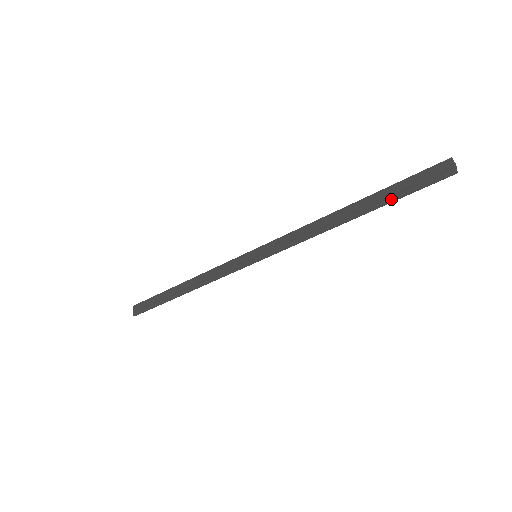
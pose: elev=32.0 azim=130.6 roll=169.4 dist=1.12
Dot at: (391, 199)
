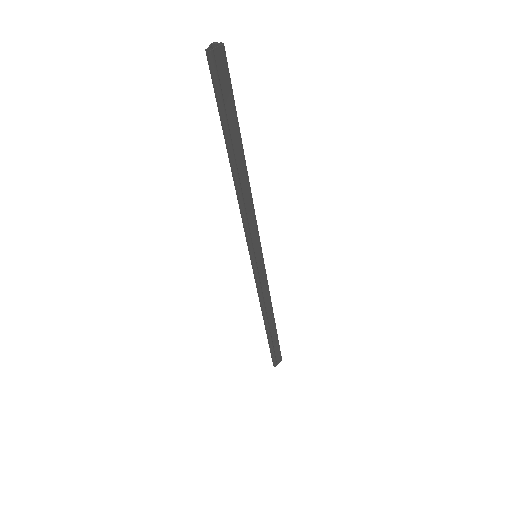
Dot at: (221, 123)
